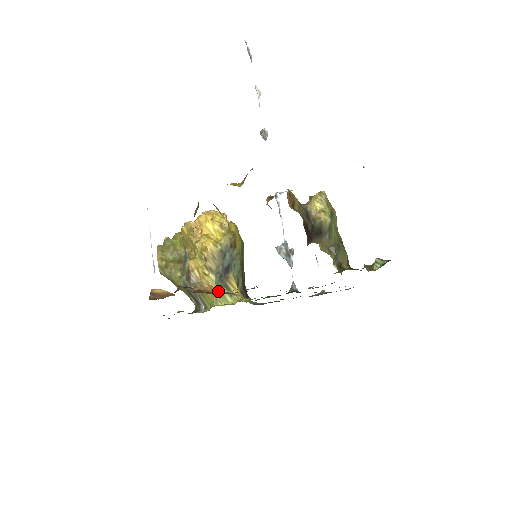
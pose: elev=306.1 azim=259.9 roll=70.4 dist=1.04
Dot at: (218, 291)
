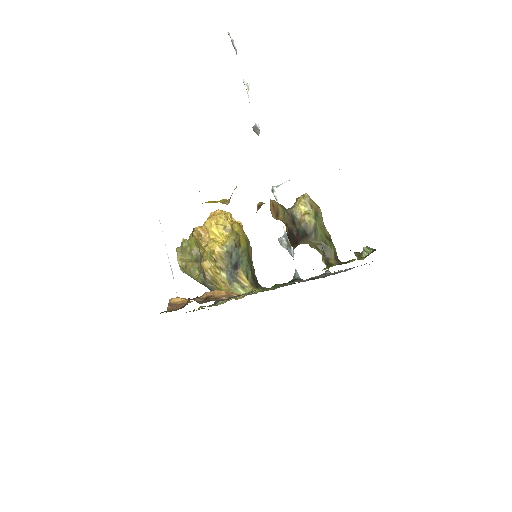
Dot at: (224, 295)
